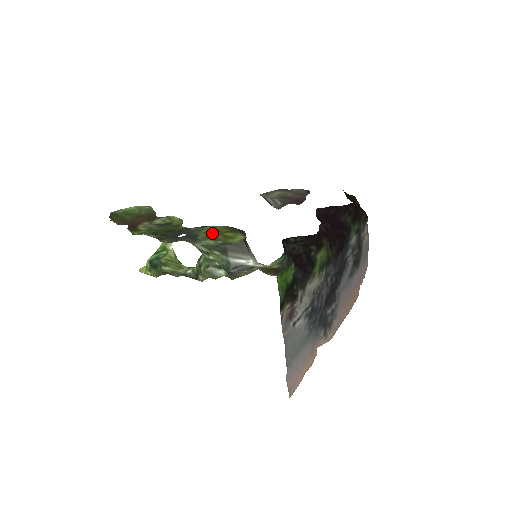
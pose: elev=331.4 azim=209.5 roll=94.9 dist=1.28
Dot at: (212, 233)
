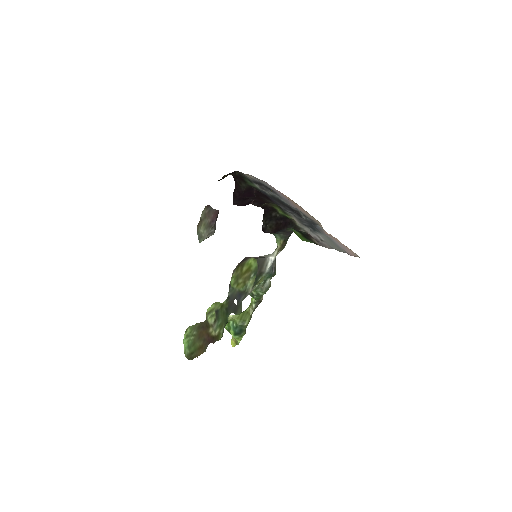
Dot at: (240, 280)
